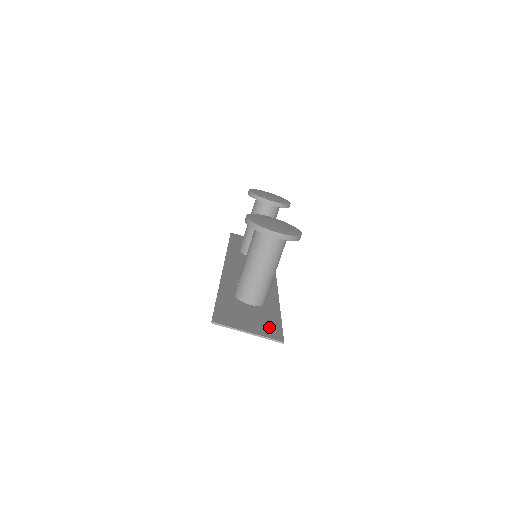
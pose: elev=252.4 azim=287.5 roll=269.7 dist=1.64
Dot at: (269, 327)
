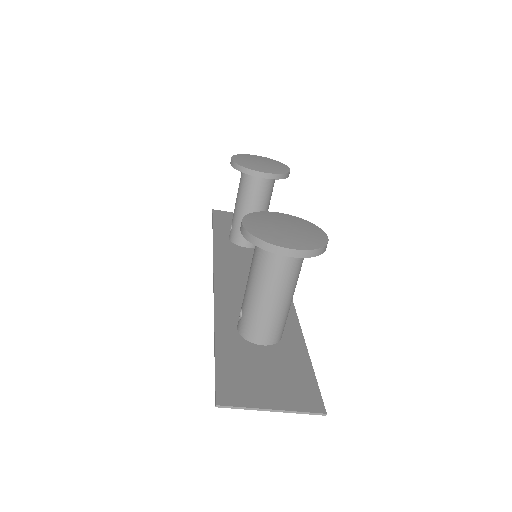
Dot at: (299, 386)
